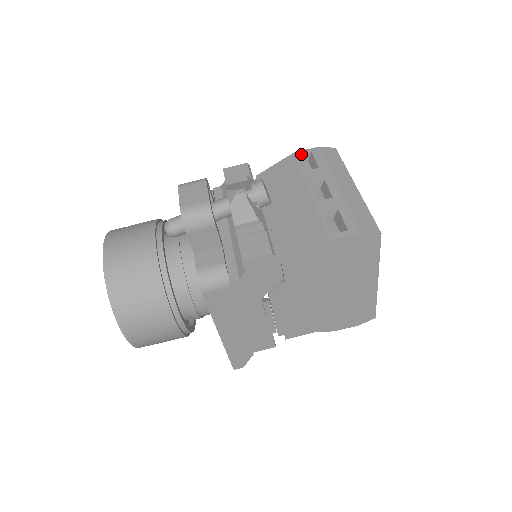
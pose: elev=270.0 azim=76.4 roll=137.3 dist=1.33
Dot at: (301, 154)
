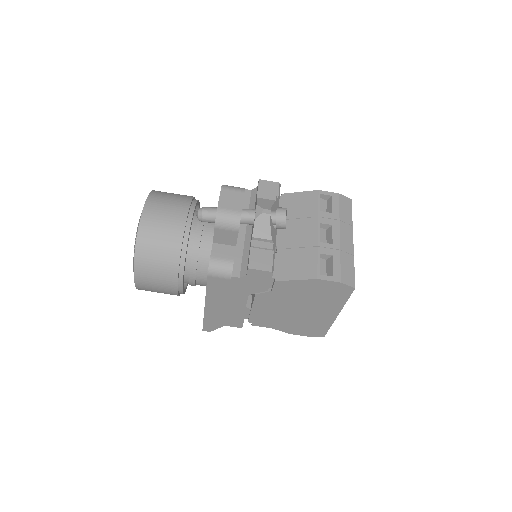
Dot at: (323, 194)
